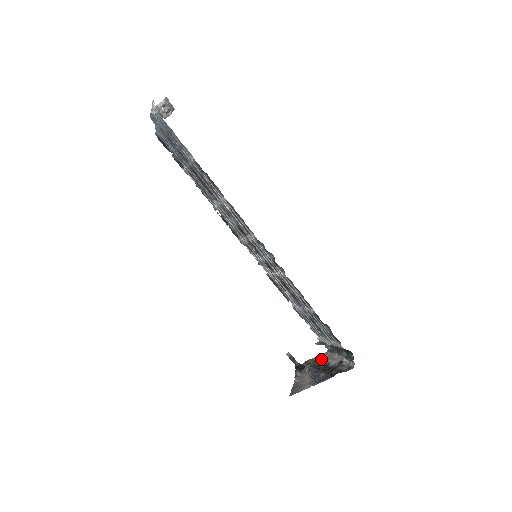
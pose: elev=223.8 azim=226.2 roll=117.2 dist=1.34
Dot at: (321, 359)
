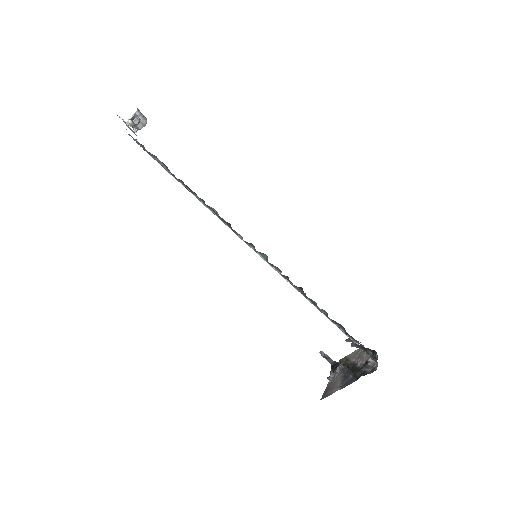
Dot at: (352, 357)
